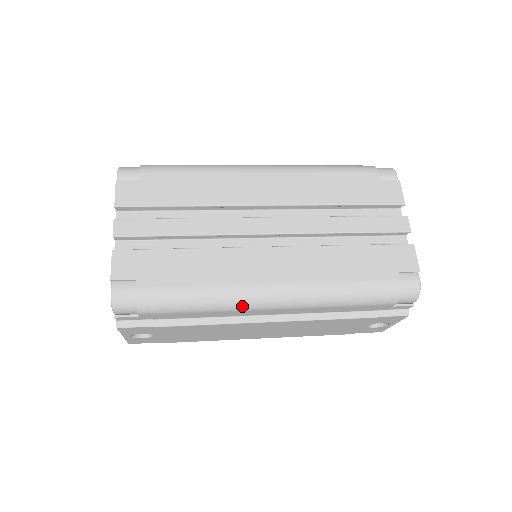
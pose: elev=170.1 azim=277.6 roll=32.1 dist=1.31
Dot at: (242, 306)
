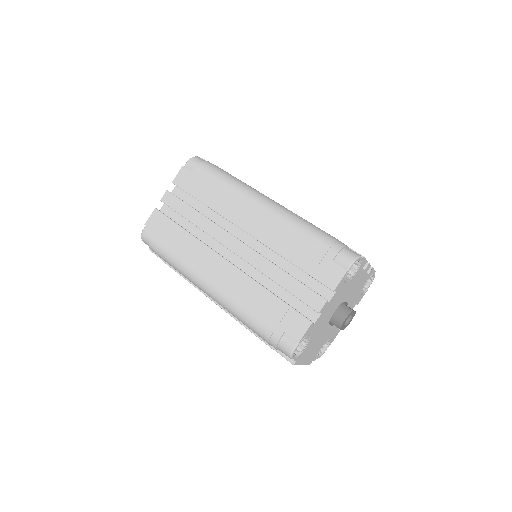
Dot at: (193, 282)
